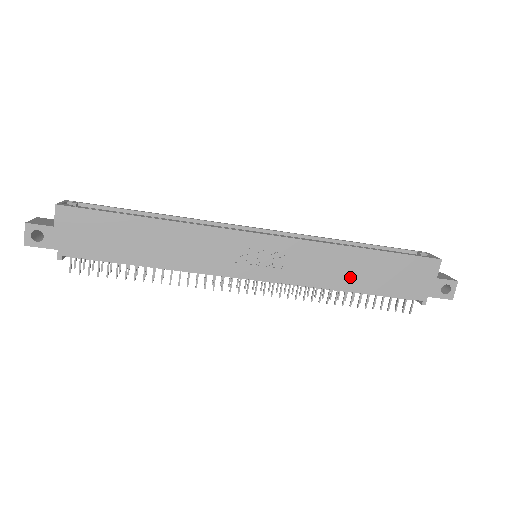
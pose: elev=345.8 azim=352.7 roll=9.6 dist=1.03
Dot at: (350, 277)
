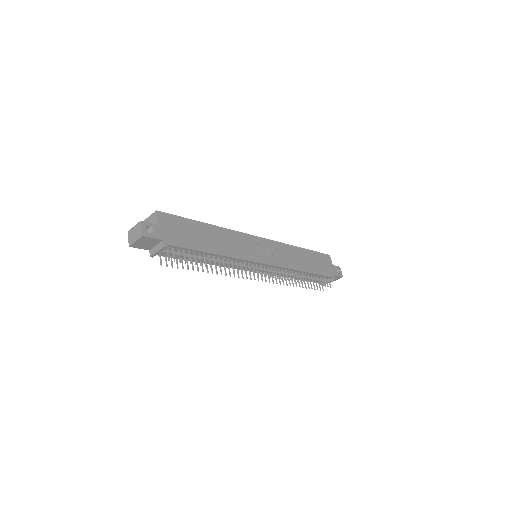
Dot at: (303, 263)
